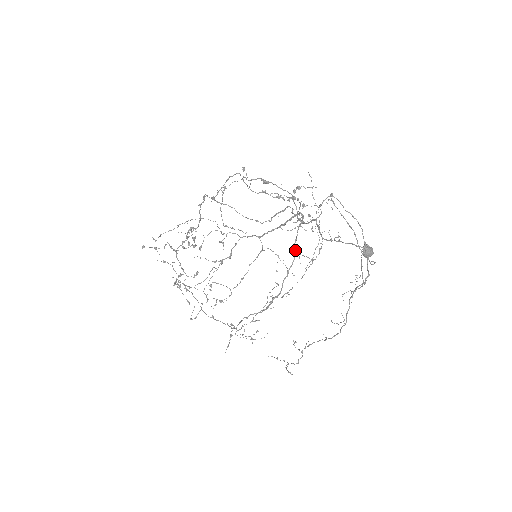
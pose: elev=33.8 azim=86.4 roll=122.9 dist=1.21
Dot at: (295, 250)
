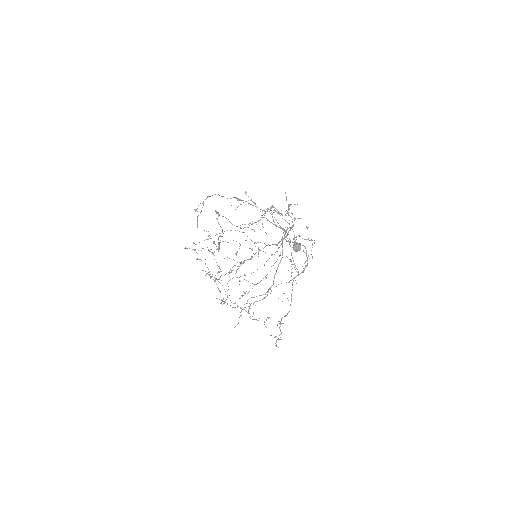
Dot at: (282, 252)
